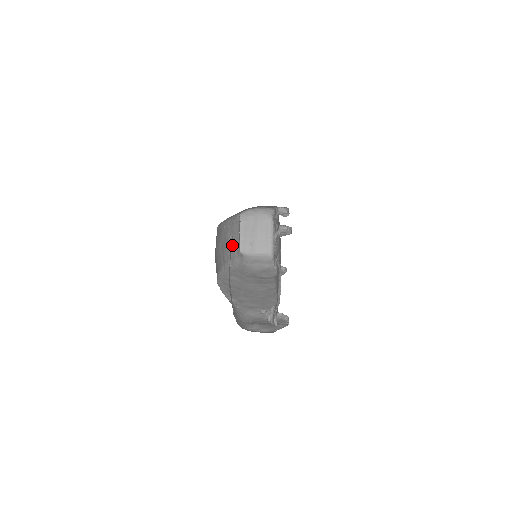
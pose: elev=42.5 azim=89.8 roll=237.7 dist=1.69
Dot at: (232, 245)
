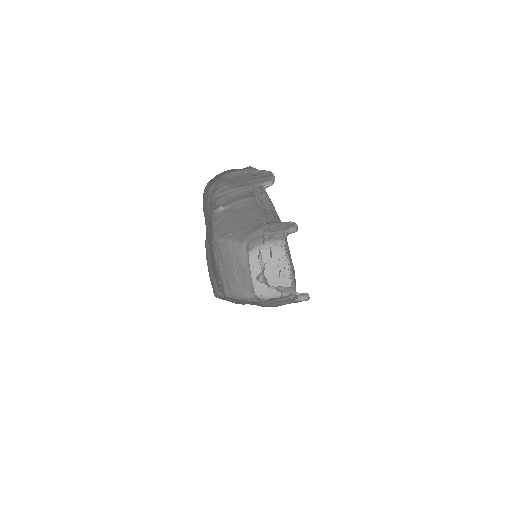
Dot at: (240, 279)
